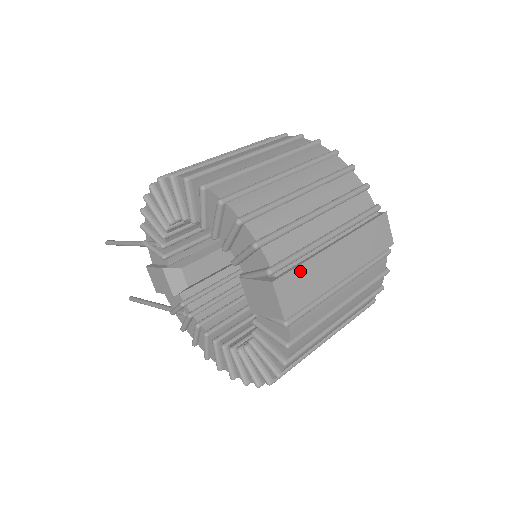
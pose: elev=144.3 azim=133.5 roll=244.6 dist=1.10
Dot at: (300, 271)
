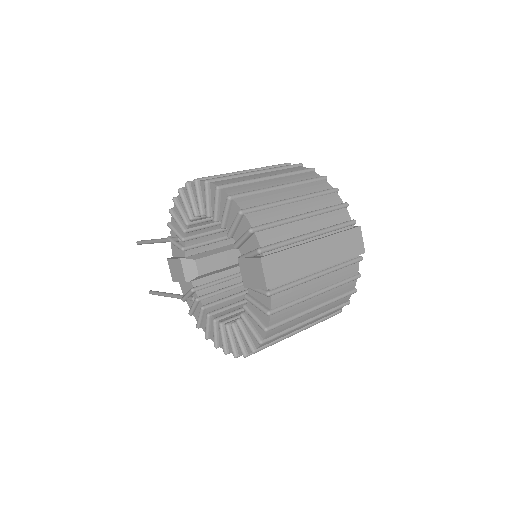
Dot at: (283, 255)
